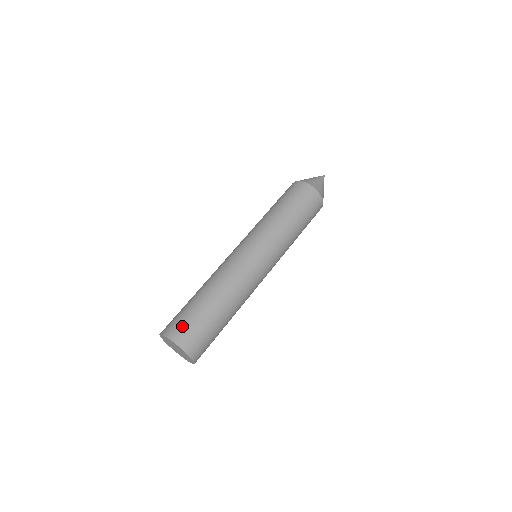
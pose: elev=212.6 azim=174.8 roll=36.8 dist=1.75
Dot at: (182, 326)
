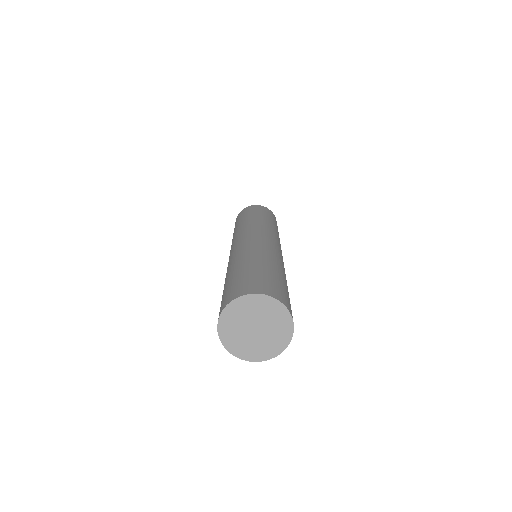
Dot at: (244, 284)
